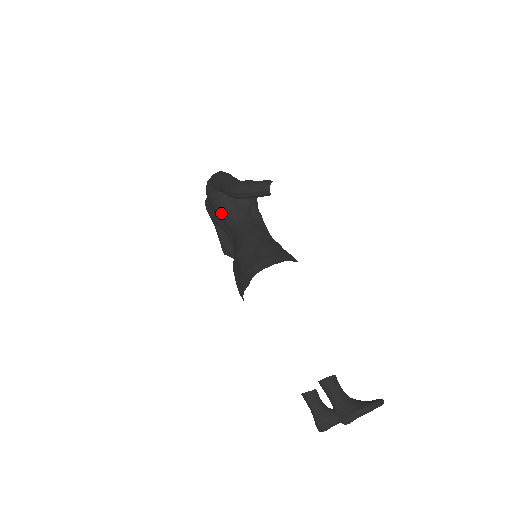
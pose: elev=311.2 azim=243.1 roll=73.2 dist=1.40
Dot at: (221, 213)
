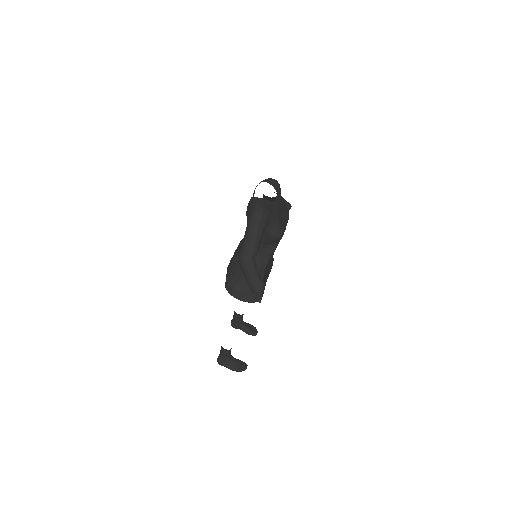
Dot at: occluded
